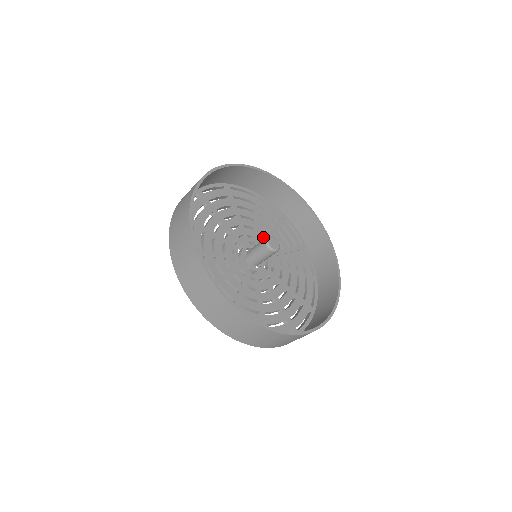
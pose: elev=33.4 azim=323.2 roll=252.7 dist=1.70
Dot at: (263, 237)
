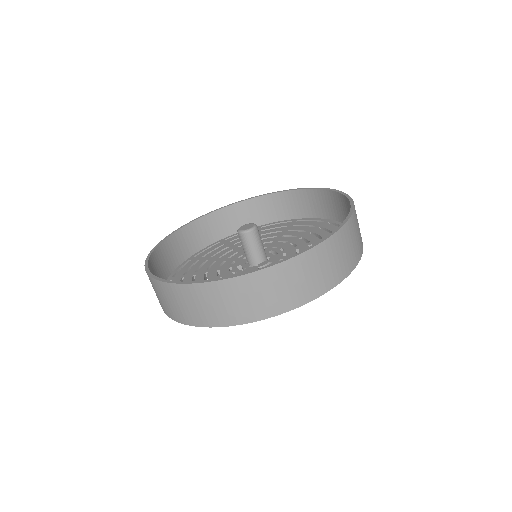
Dot at: occluded
